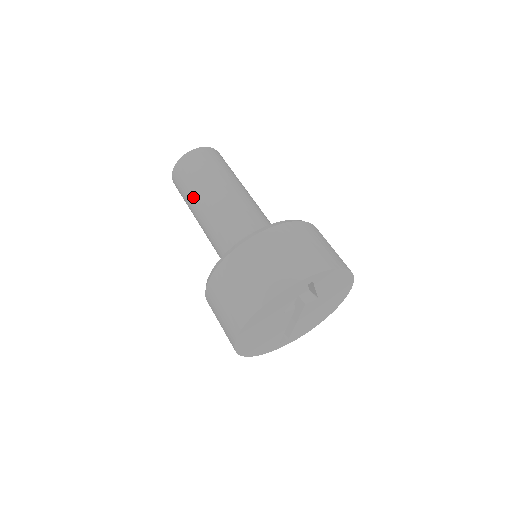
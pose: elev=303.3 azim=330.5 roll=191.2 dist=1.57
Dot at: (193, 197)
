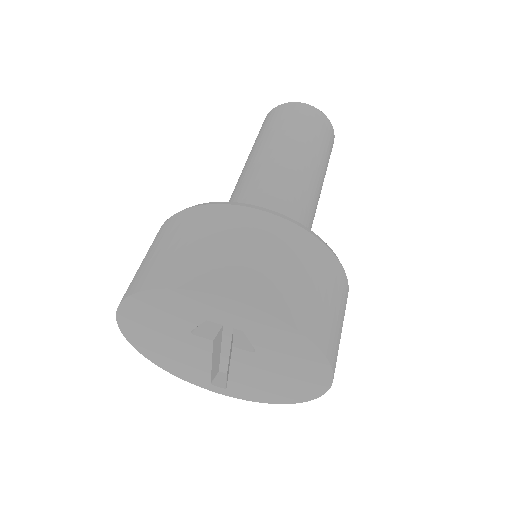
Dot at: (251, 152)
